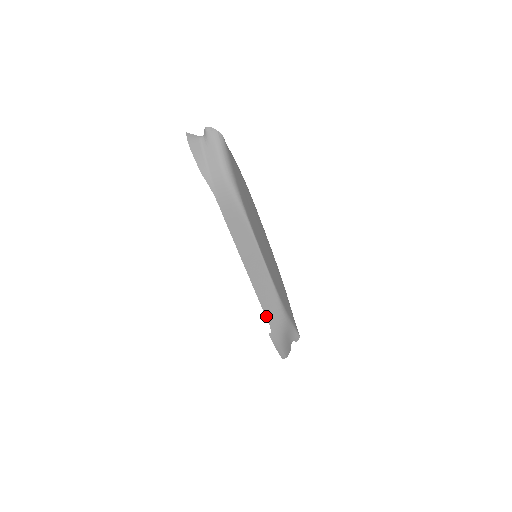
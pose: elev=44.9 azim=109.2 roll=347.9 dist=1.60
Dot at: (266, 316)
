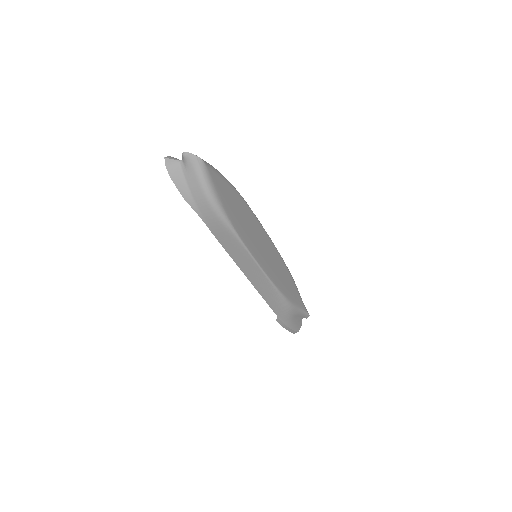
Dot at: (271, 307)
